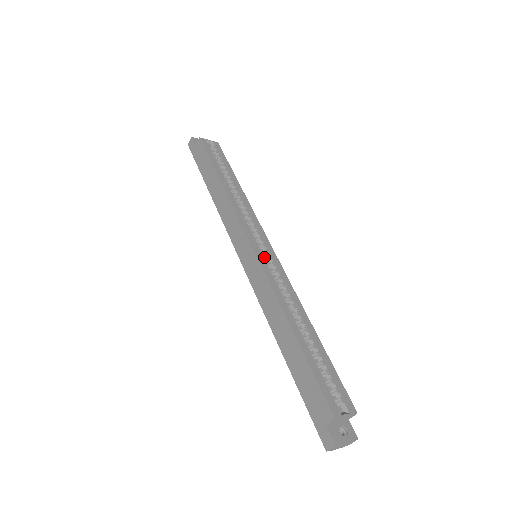
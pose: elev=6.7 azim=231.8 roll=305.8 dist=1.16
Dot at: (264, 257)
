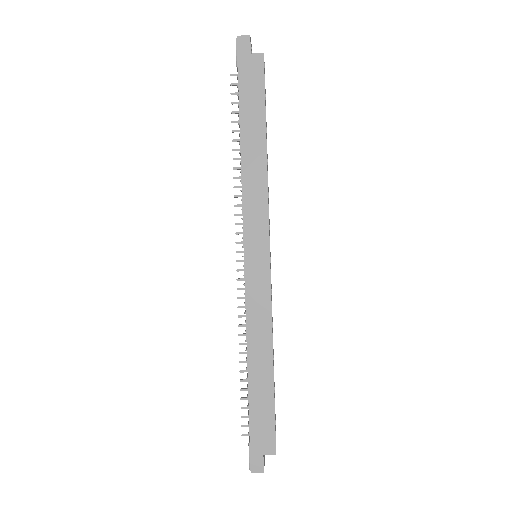
Dot at: occluded
